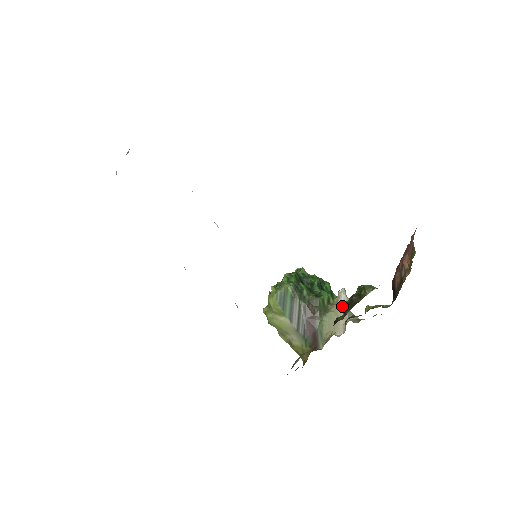
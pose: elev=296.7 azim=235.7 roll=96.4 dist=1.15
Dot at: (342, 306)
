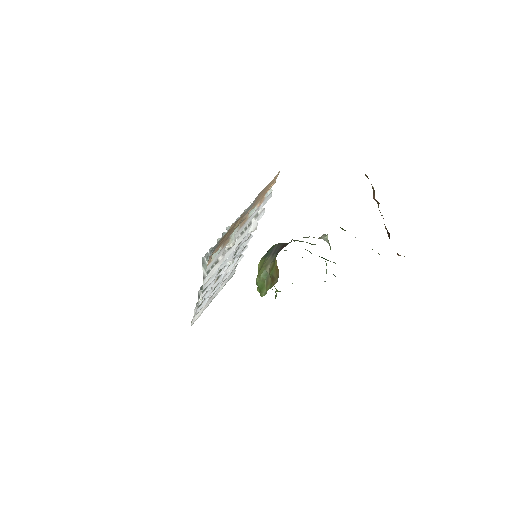
Dot at: (321, 238)
